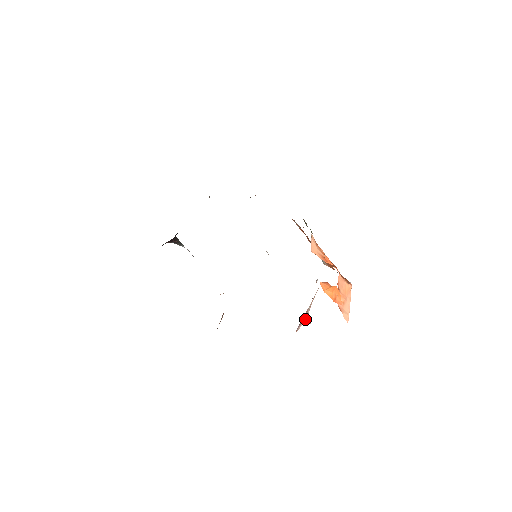
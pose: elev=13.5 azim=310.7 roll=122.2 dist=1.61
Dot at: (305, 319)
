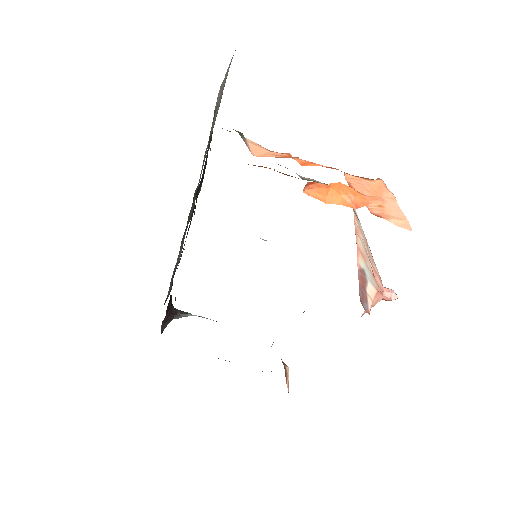
Dot at: (370, 288)
